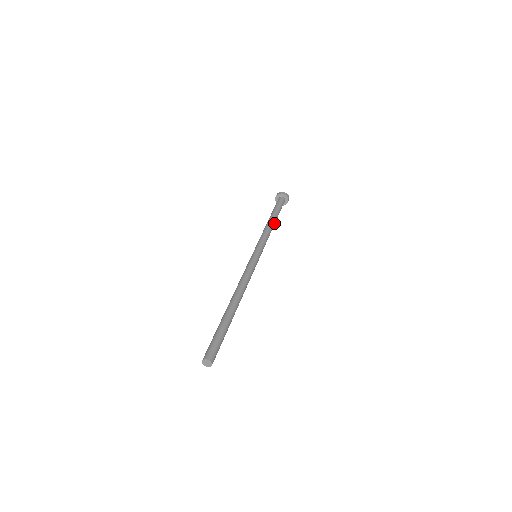
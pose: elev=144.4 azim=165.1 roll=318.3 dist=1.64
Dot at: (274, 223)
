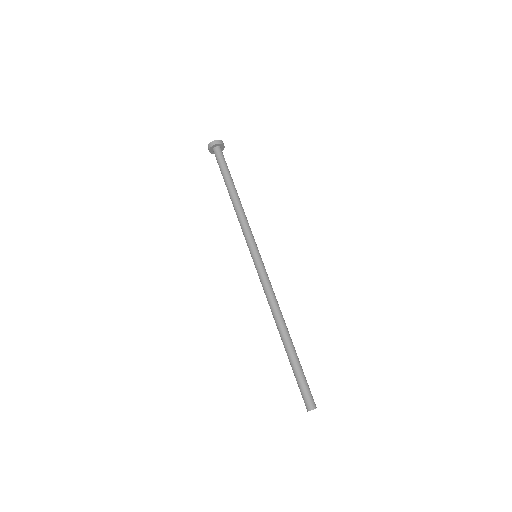
Dot at: (237, 195)
